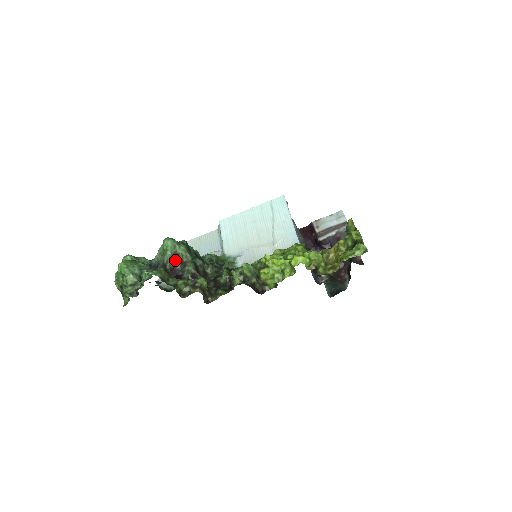
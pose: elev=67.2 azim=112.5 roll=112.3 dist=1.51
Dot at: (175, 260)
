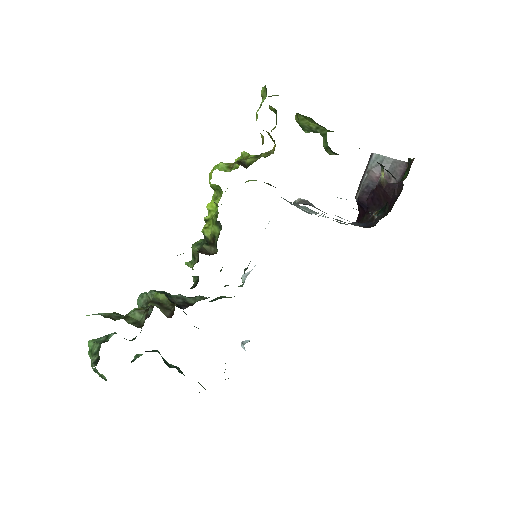
Dot at: occluded
